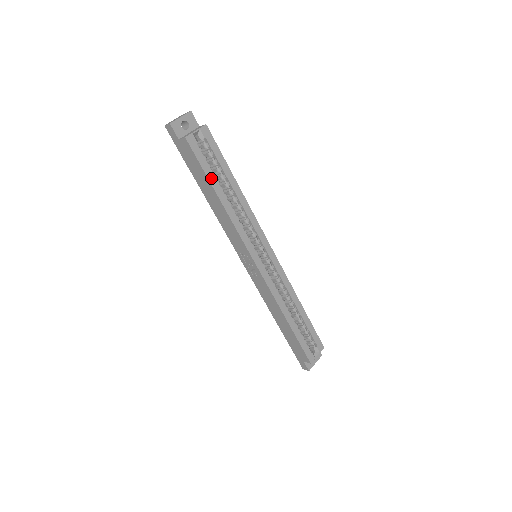
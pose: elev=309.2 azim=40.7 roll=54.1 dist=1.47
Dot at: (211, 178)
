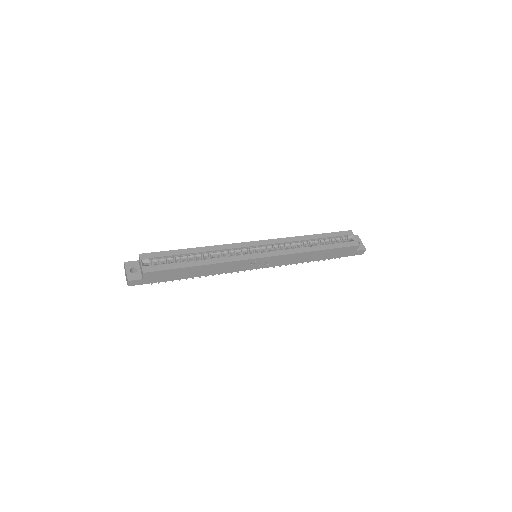
Dot at: (181, 266)
